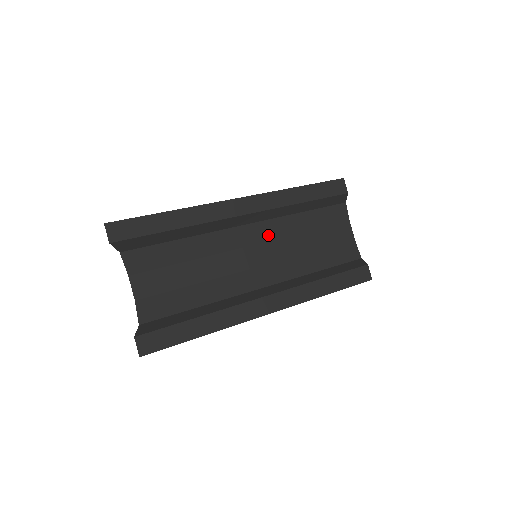
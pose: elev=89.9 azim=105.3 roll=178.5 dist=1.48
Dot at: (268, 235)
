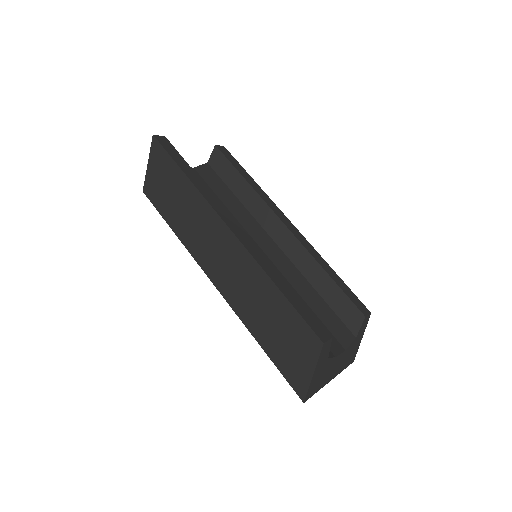
Dot at: (279, 263)
